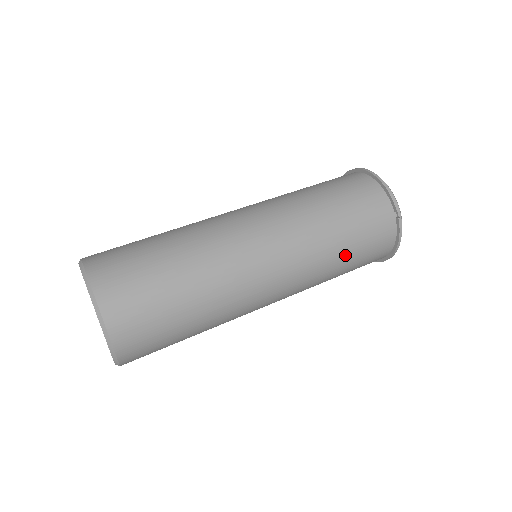
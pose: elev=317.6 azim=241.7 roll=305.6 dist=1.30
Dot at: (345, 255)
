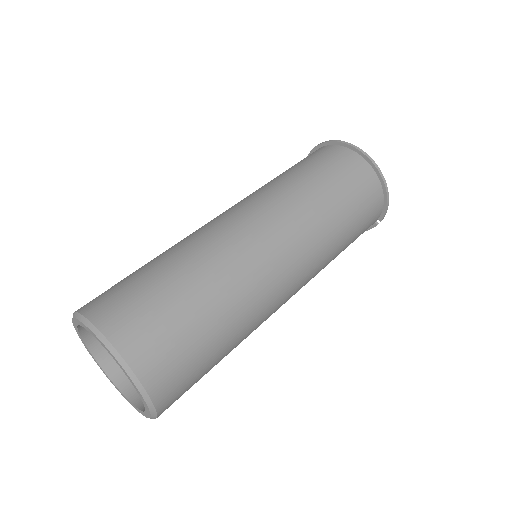
Dot at: occluded
